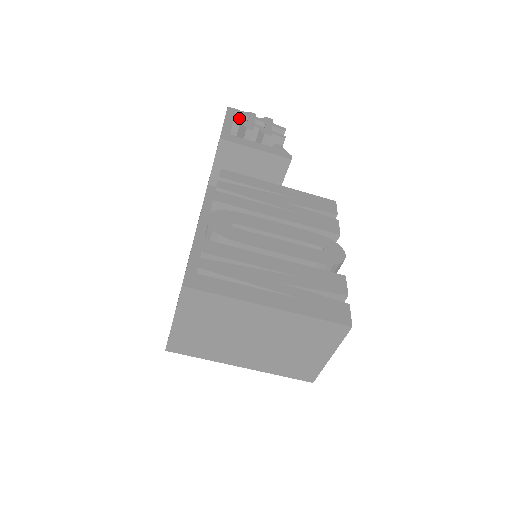
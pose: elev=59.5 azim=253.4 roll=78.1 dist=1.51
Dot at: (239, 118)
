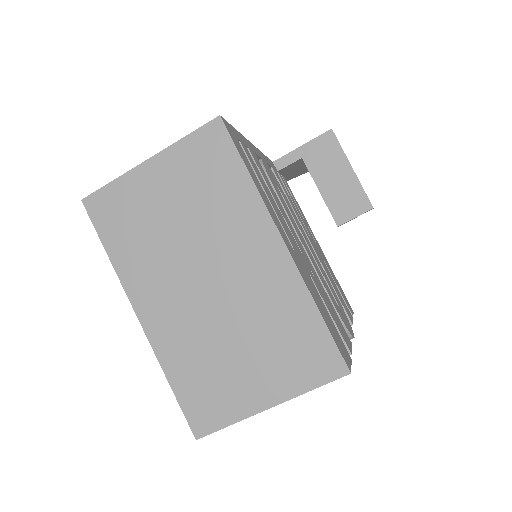
Dot at: occluded
